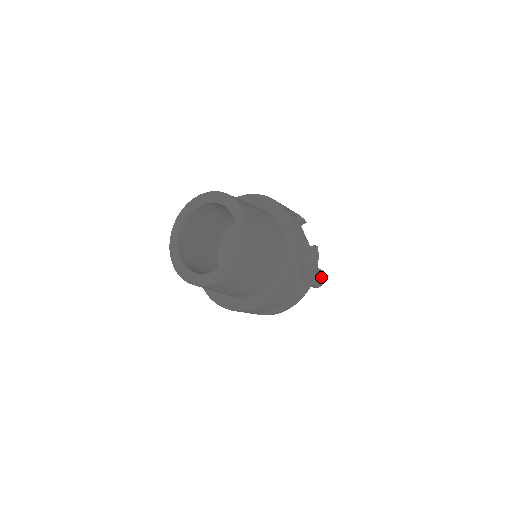
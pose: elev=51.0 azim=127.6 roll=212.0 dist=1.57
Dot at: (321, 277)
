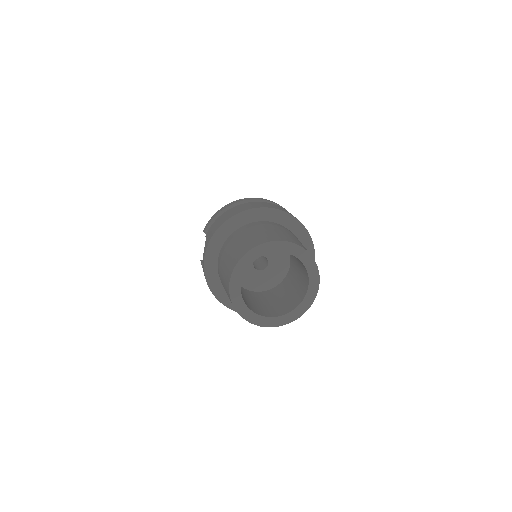
Dot at: occluded
